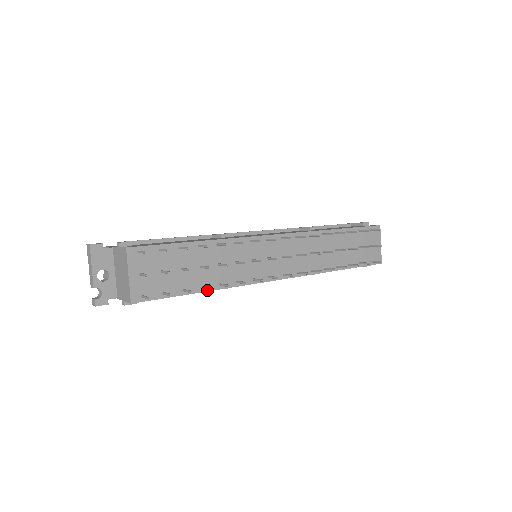
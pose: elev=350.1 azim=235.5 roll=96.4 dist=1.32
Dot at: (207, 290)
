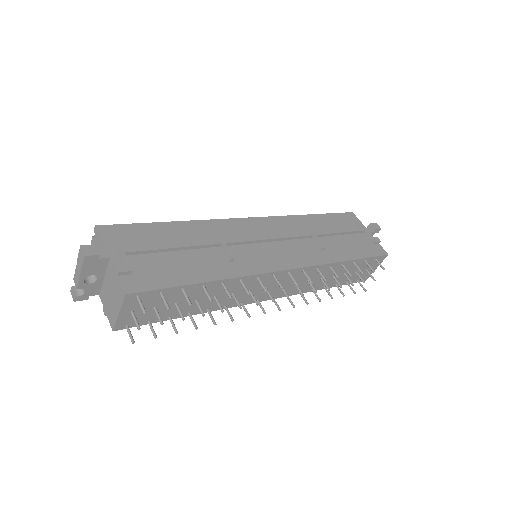
Dot at: (193, 314)
